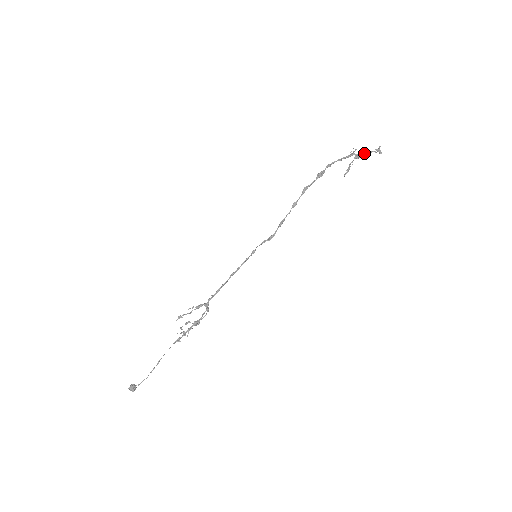
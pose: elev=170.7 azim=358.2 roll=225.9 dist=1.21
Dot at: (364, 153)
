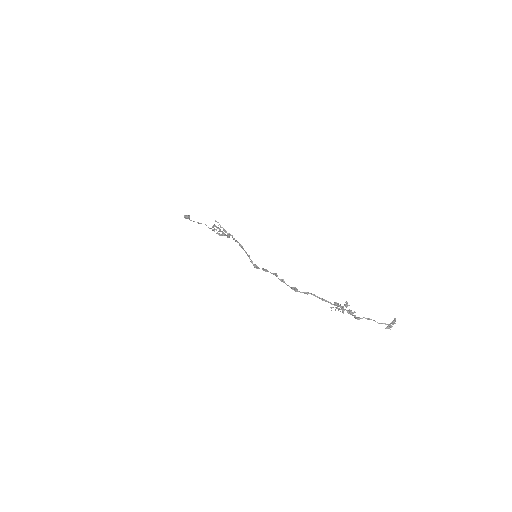
Dot at: (355, 316)
